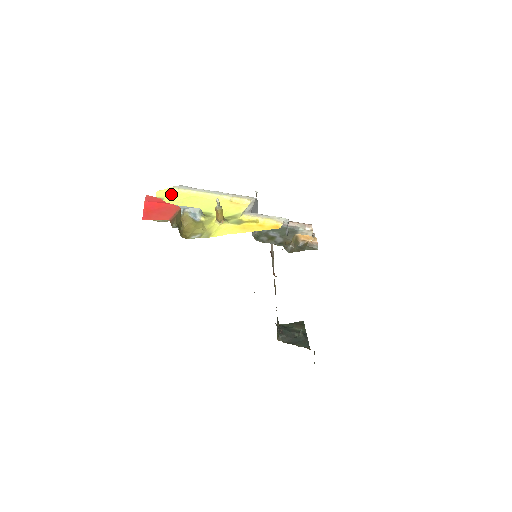
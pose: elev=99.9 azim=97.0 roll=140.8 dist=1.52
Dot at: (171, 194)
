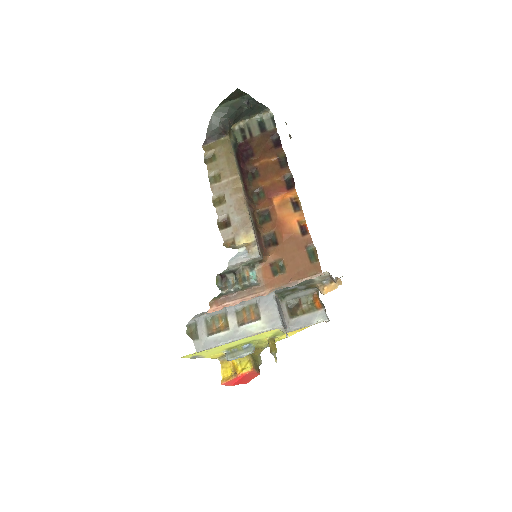
Dot at: (197, 353)
